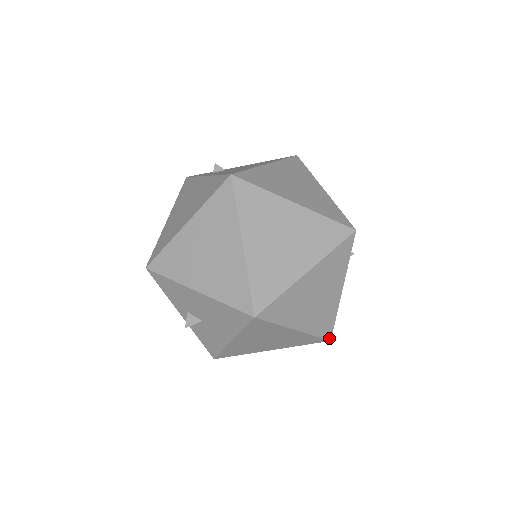
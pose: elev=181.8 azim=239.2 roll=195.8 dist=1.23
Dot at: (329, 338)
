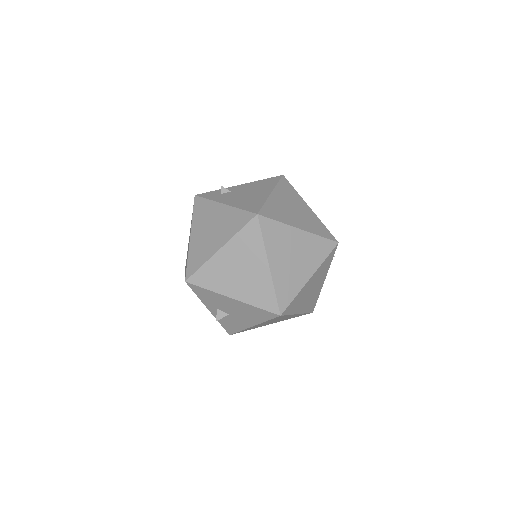
Dot at: (312, 311)
